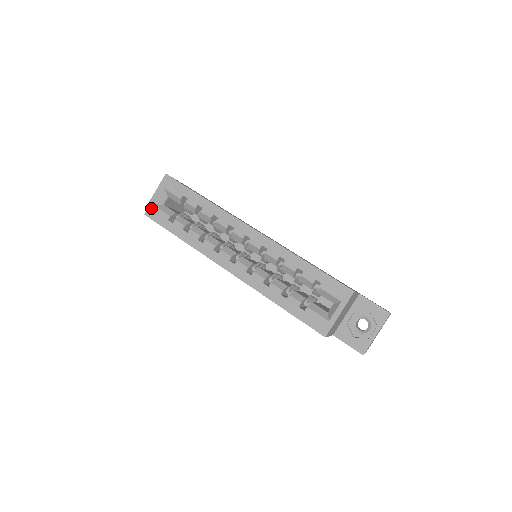
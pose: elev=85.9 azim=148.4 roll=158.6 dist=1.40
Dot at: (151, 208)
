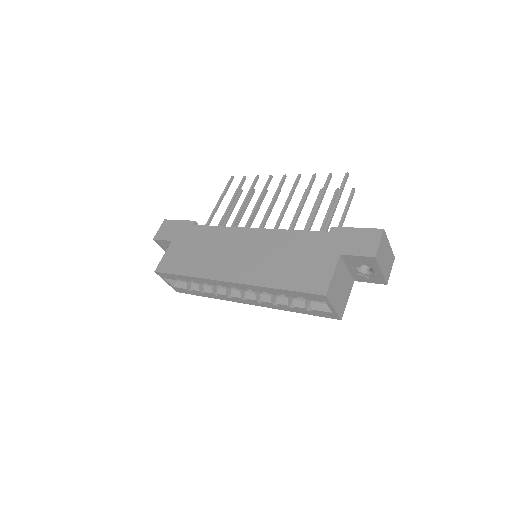
Dot at: (174, 289)
